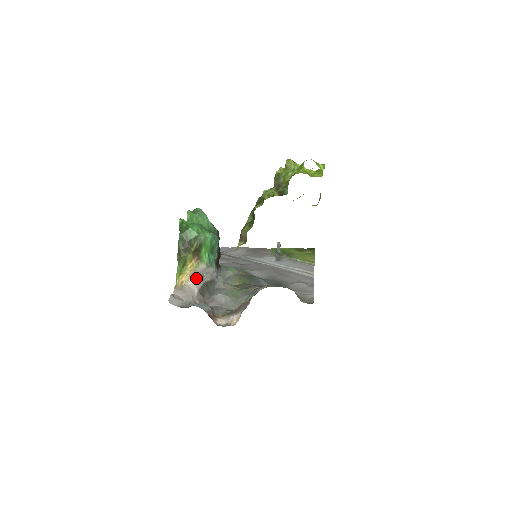
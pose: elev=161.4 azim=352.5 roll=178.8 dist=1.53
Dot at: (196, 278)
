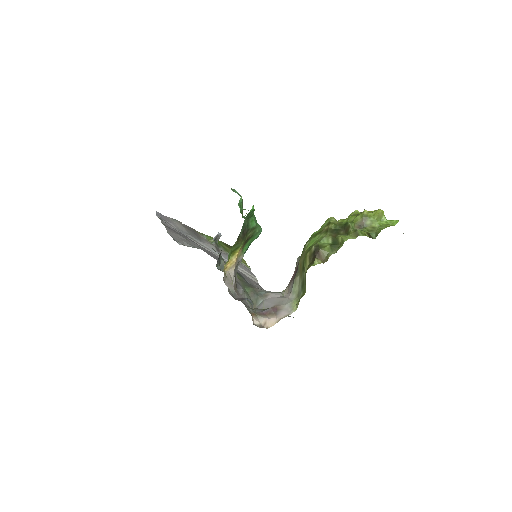
Dot at: (235, 267)
